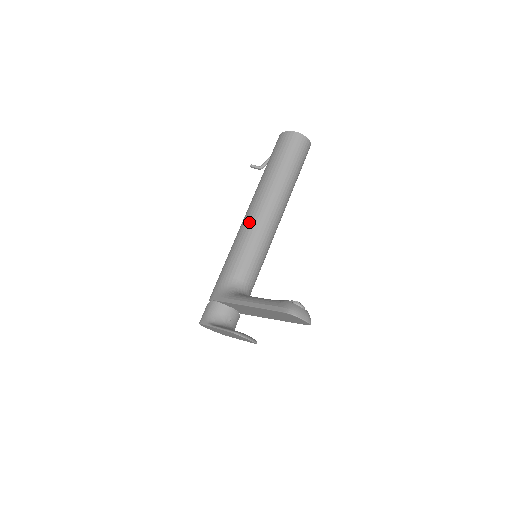
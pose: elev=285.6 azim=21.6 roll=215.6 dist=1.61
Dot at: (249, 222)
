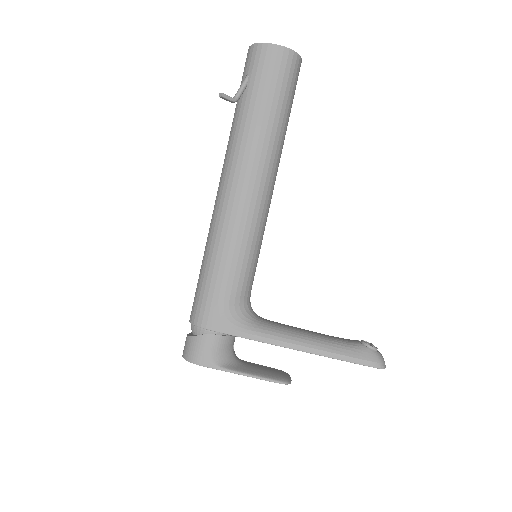
Dot at: (249, 209)
